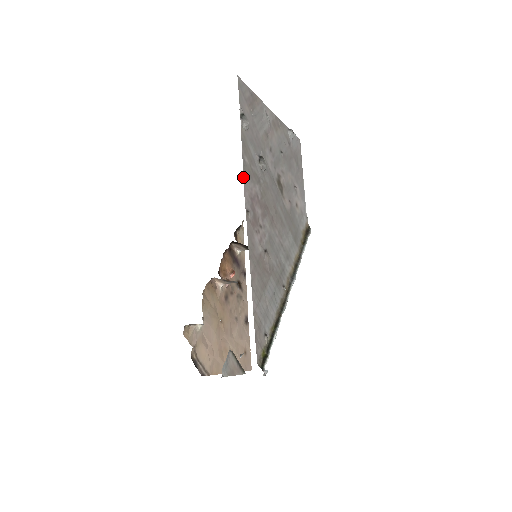
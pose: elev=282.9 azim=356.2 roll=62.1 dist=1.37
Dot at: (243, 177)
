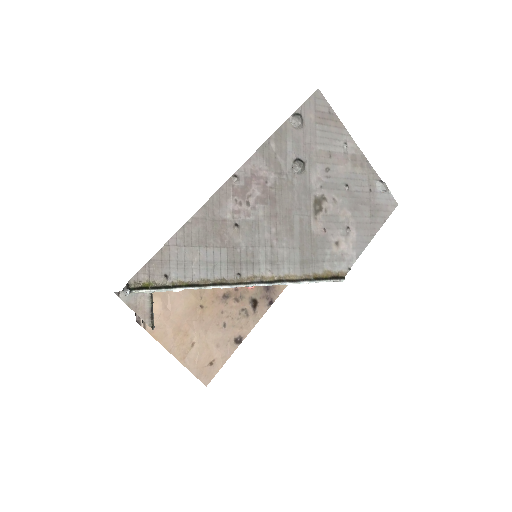
Dot at: (255, 152)
